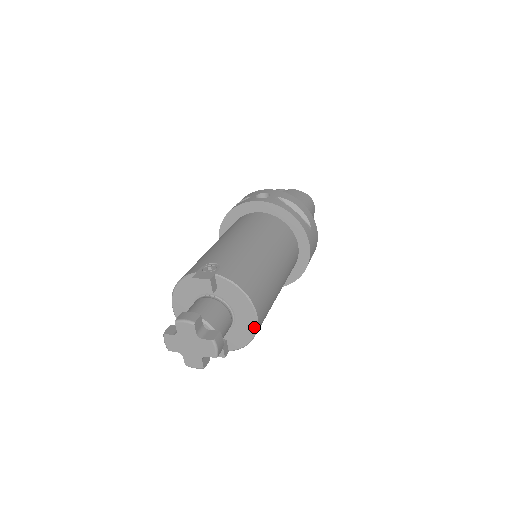
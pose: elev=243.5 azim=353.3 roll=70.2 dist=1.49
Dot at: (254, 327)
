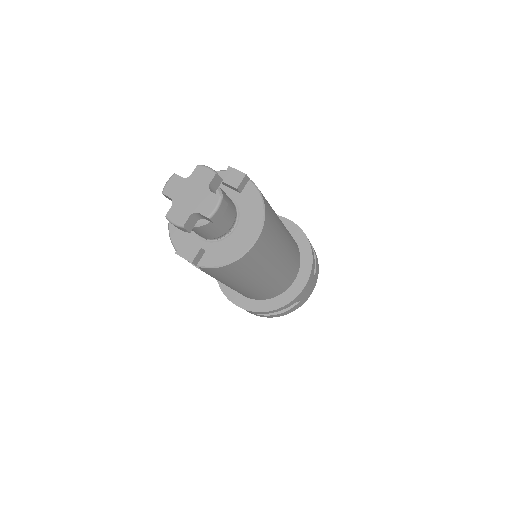
Dot at: (246, 248)
